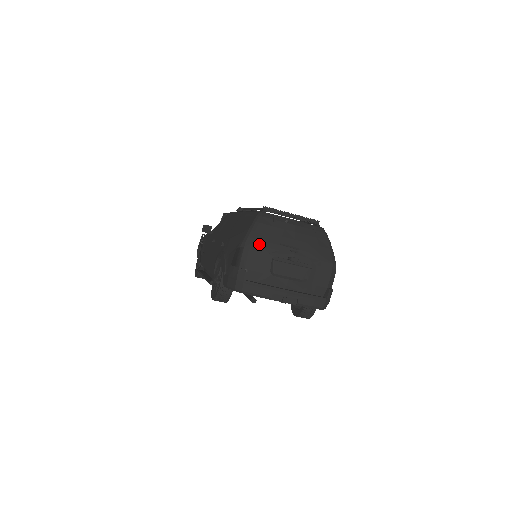
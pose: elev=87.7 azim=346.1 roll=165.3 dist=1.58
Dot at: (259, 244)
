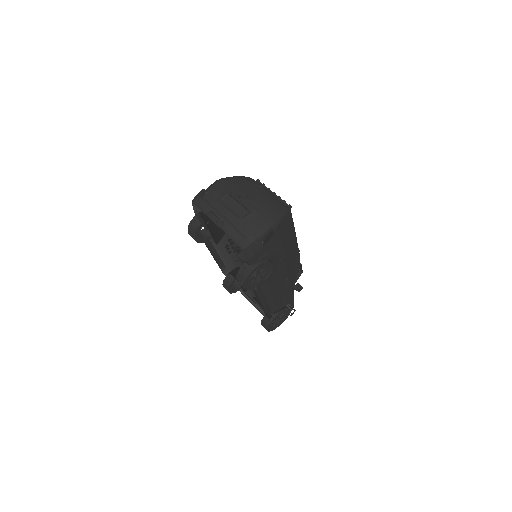
Dot at: (228, 182)
